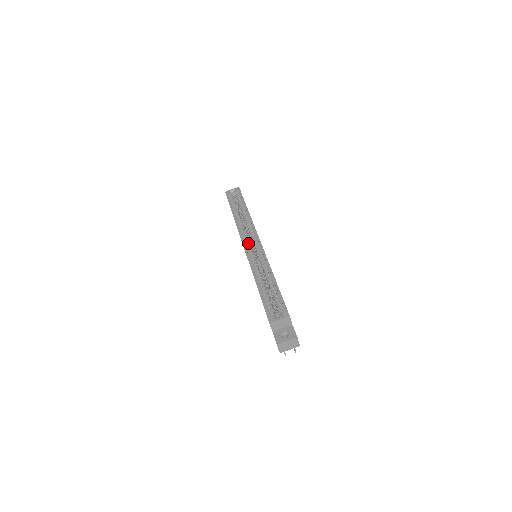
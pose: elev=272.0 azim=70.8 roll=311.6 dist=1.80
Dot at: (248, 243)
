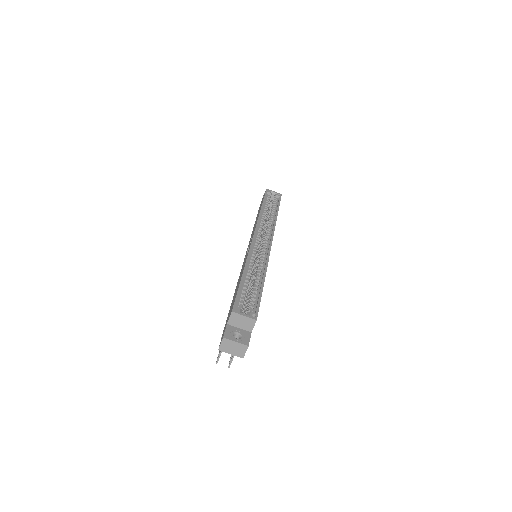
Dot at: (259, 237)
